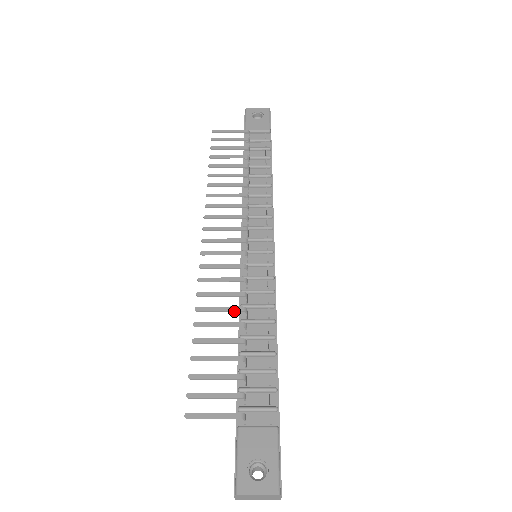
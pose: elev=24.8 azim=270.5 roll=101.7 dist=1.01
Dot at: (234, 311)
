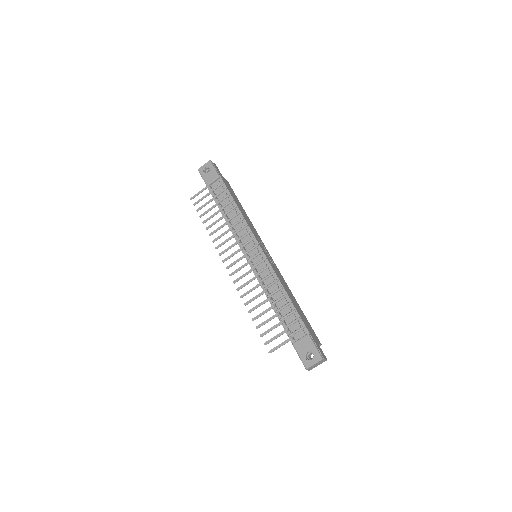
Dot at: occluded
